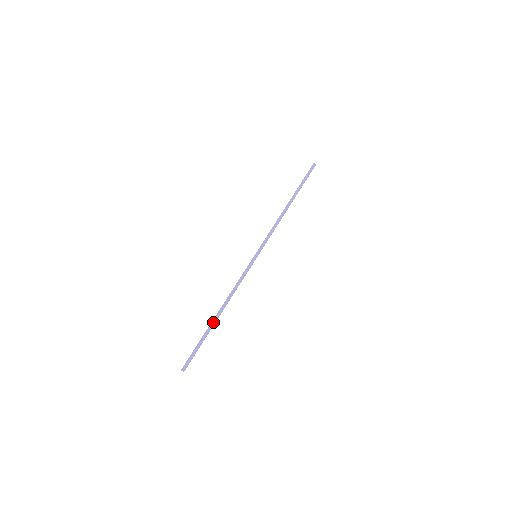
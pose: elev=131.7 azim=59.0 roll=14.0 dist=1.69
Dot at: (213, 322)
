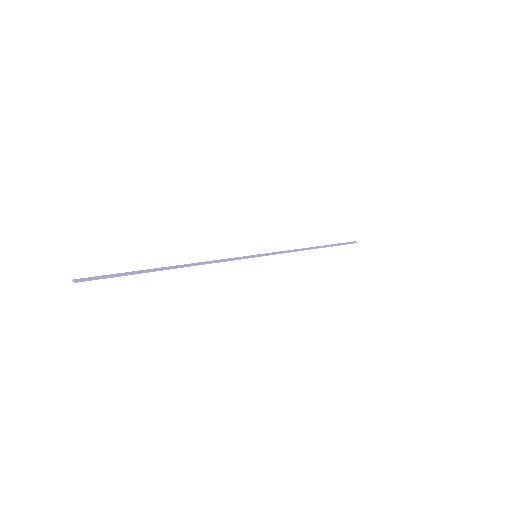
Dot at: (161, 268)
